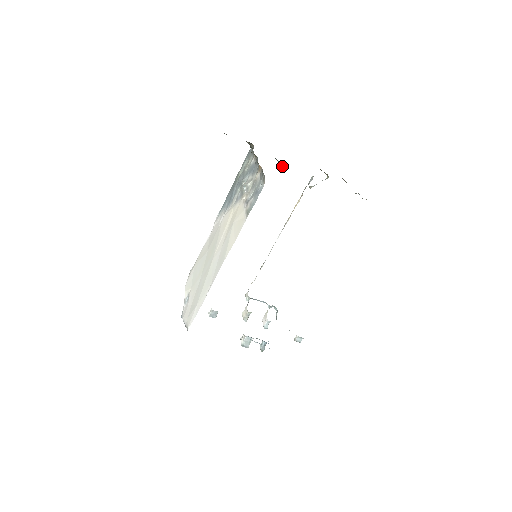
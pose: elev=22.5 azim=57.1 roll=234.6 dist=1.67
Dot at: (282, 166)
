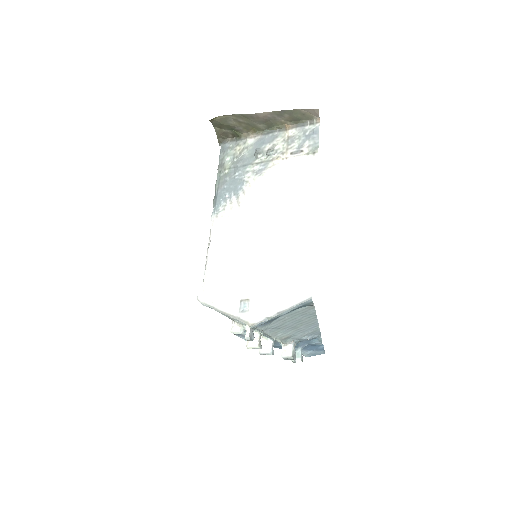
Dot at: occluded
